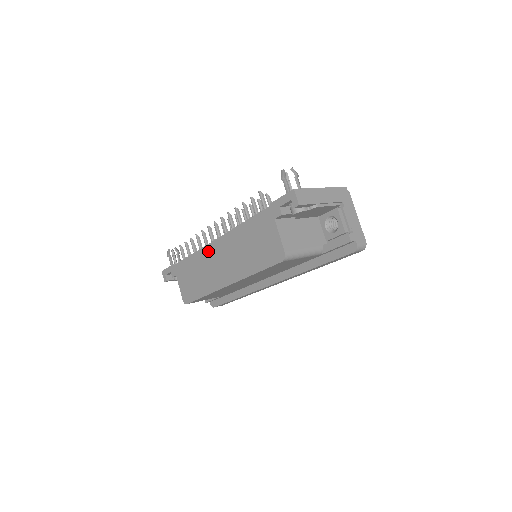
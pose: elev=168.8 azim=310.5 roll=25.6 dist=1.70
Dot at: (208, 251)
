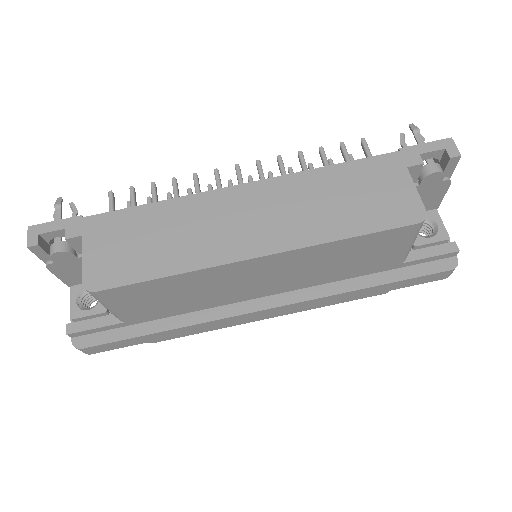
Dot at: (216, 198)
